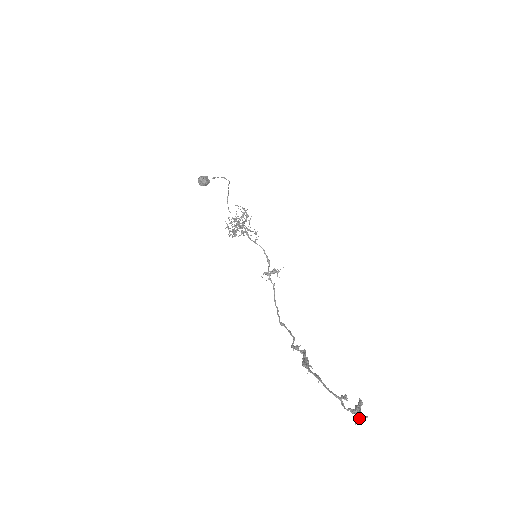
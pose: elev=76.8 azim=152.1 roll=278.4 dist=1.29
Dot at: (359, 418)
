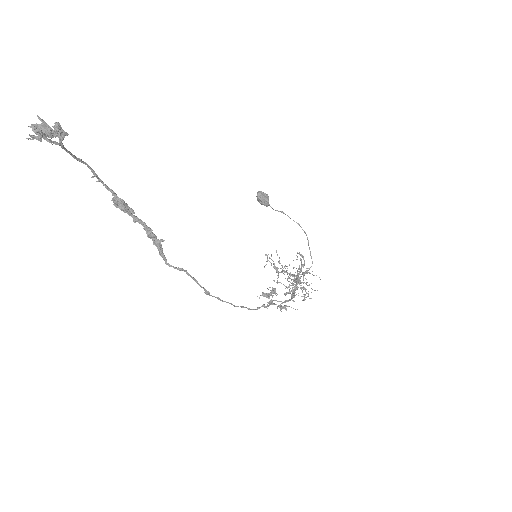
Dot at: (33, 125)
